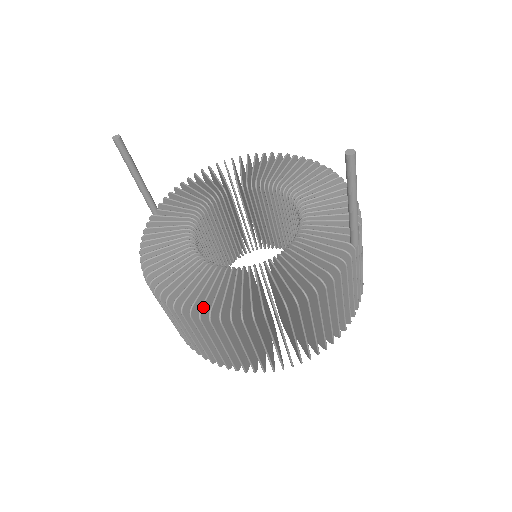
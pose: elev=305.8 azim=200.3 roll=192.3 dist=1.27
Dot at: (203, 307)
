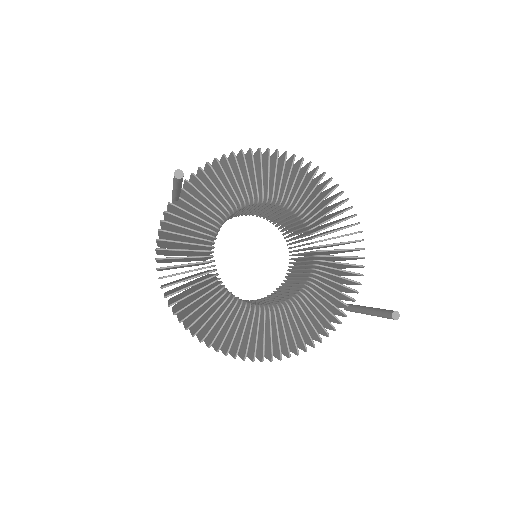
Dot at: (214, 340)
